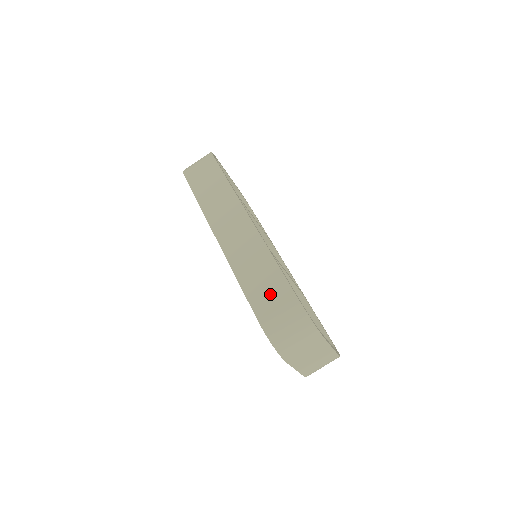
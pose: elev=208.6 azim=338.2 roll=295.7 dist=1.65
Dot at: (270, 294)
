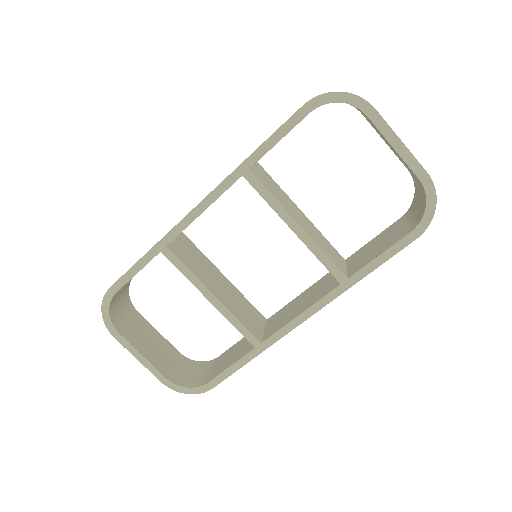
Dot at: occluded
